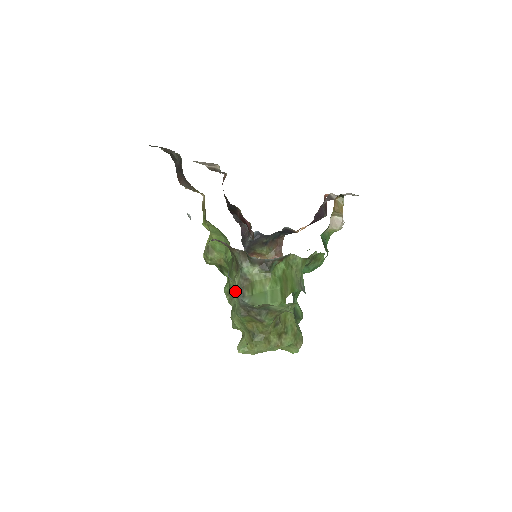
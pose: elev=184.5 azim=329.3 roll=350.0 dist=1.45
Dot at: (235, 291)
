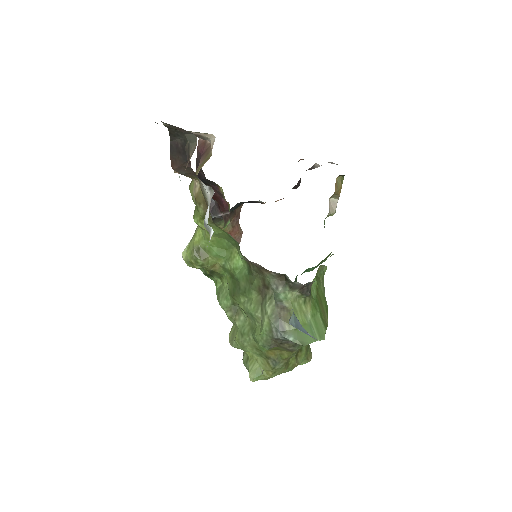
Dot at: (266, 322)
